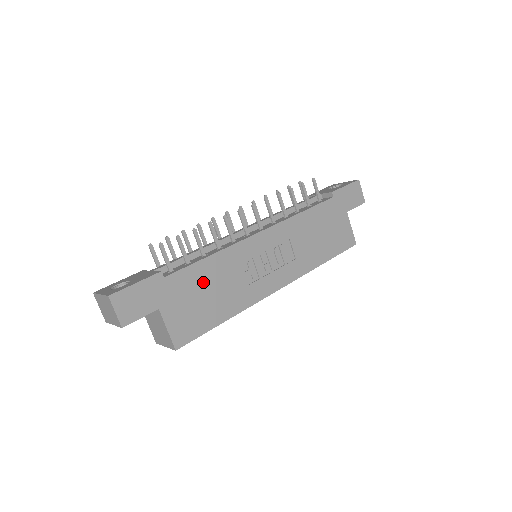
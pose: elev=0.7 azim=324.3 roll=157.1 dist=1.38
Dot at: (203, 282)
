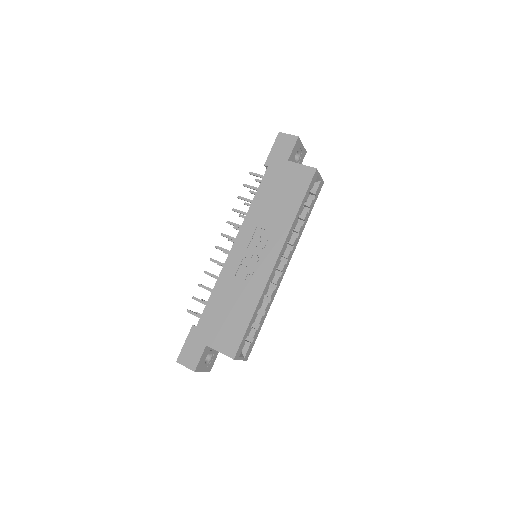
Dot at: (220, 308)
